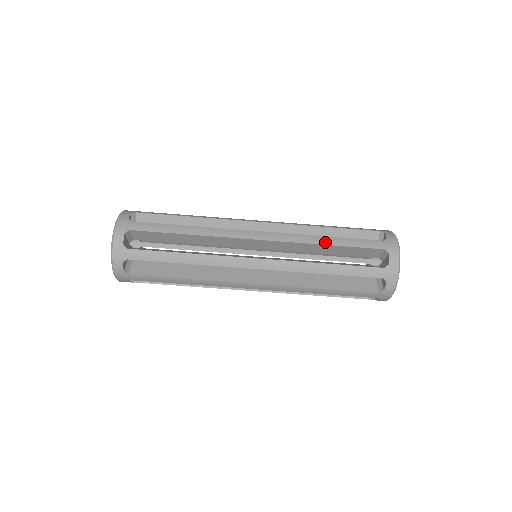
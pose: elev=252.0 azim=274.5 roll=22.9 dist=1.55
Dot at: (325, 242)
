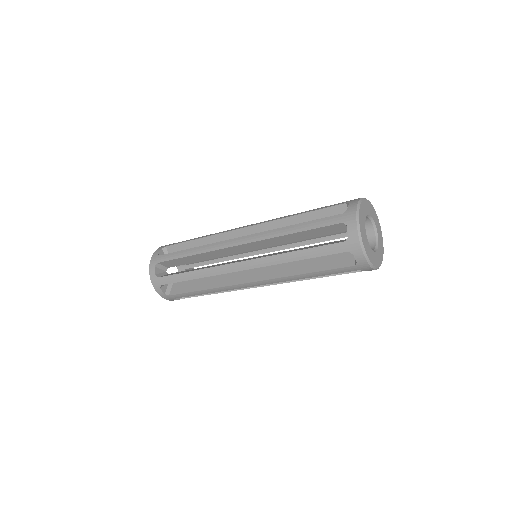
Dot at: (289, 231)
